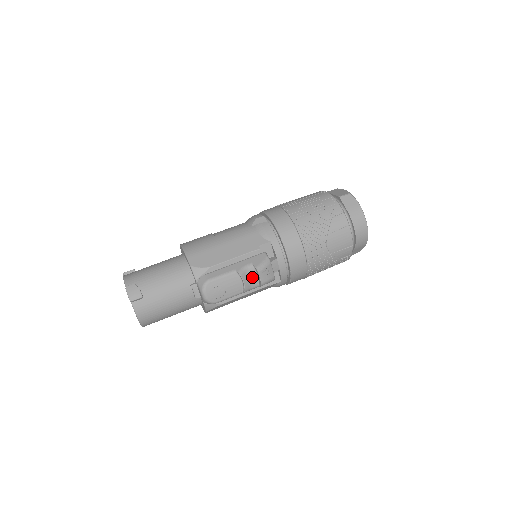
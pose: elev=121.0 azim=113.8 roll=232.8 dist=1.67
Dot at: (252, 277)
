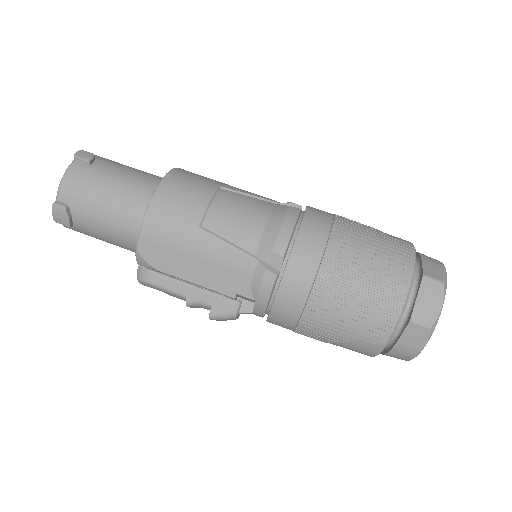
Dot at: (205, 308)
